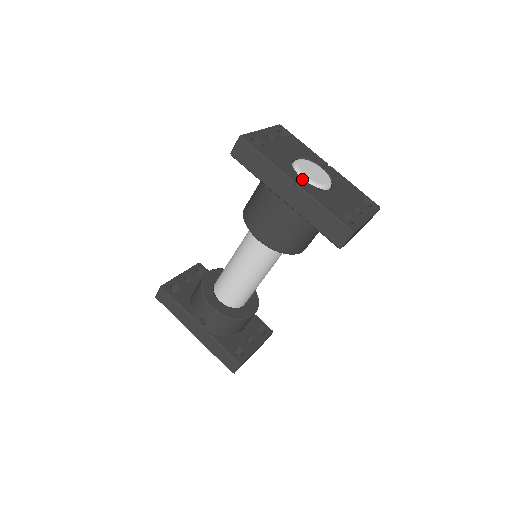
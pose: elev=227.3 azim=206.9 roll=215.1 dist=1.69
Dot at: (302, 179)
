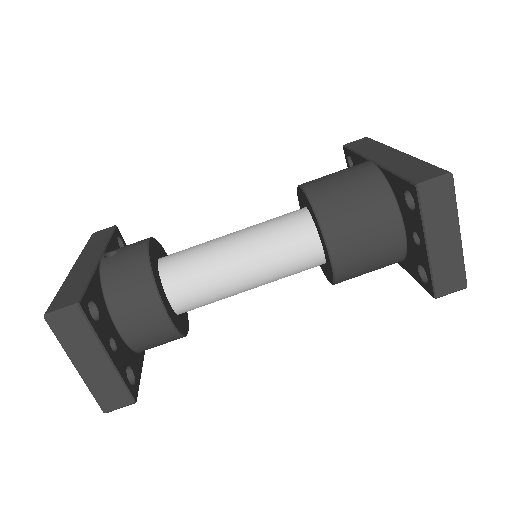
Dot at: occluded
